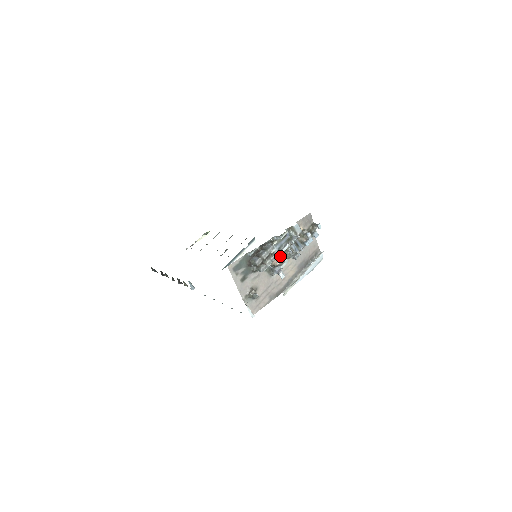
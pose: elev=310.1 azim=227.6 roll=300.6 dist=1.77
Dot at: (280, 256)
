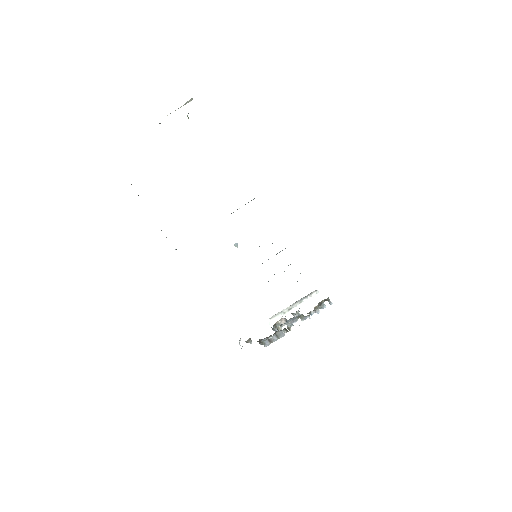
Dot at: (285, 319)
